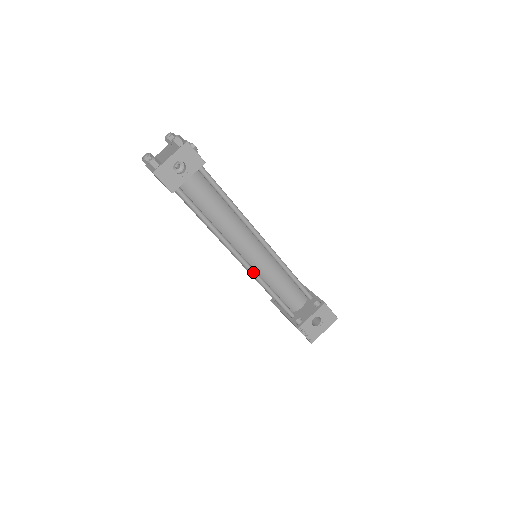
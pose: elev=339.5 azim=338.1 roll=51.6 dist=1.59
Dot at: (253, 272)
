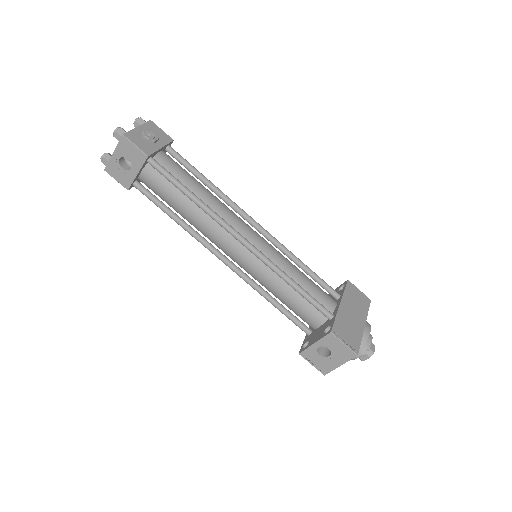
Dot at: (242, 277)
